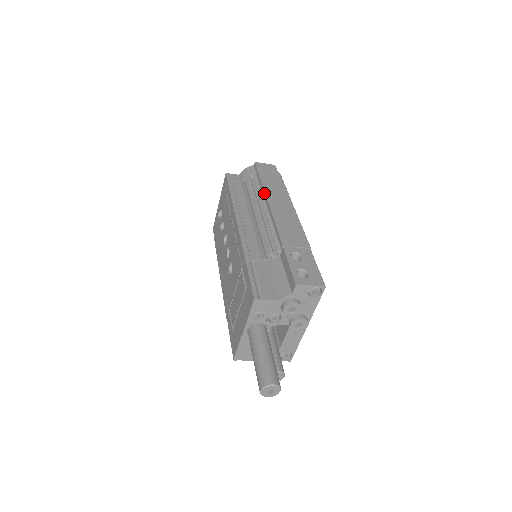
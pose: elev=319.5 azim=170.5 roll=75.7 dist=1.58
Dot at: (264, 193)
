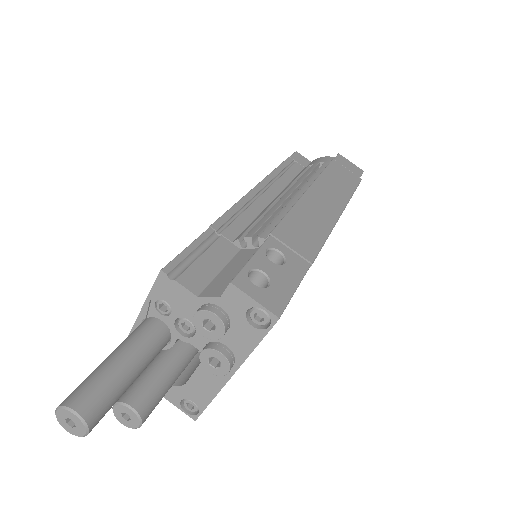
Dot at: occluded
